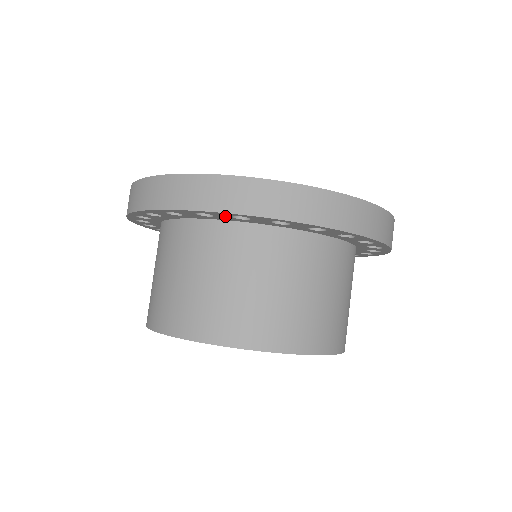
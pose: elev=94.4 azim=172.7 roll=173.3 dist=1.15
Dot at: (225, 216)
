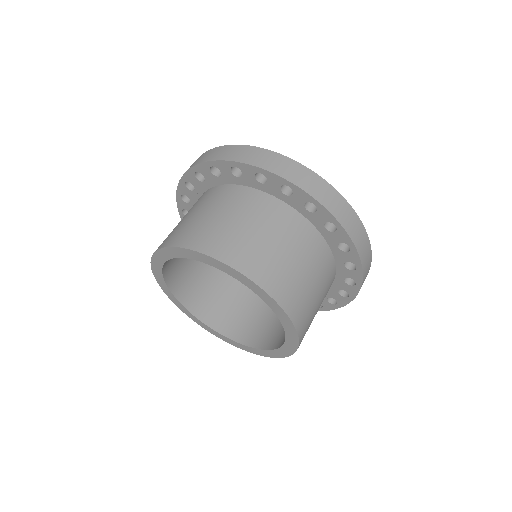
Dot at: (227, 171)
